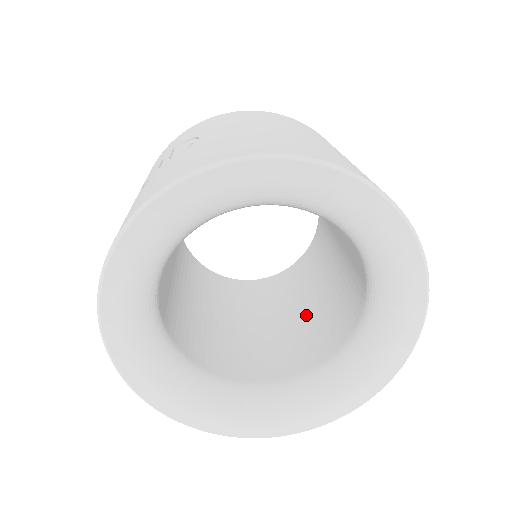
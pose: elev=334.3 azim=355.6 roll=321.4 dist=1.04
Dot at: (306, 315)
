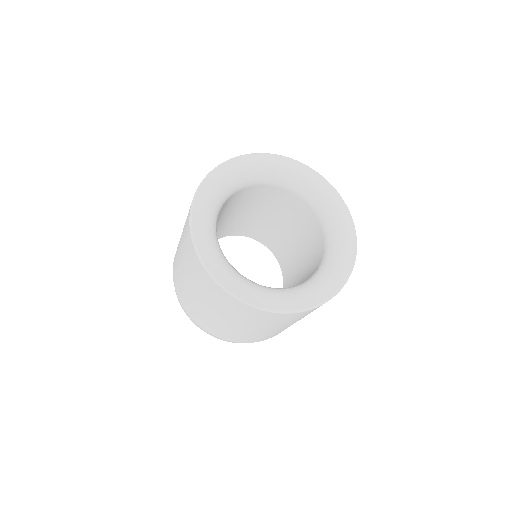
Dot at: occluded
